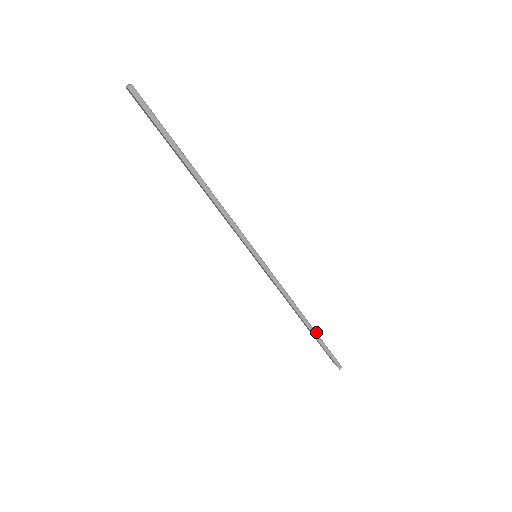
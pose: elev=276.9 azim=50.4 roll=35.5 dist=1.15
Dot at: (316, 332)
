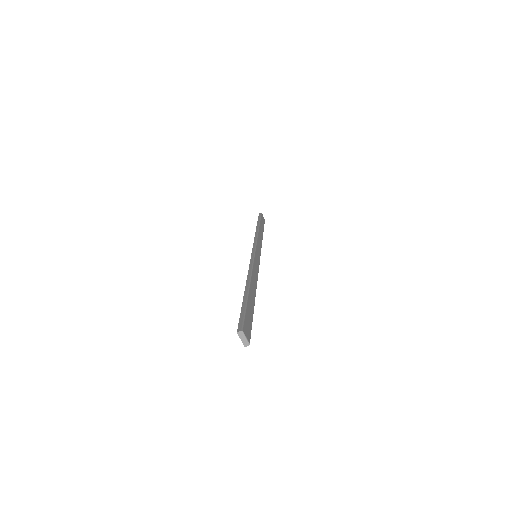
Dot at: (263, 231)
